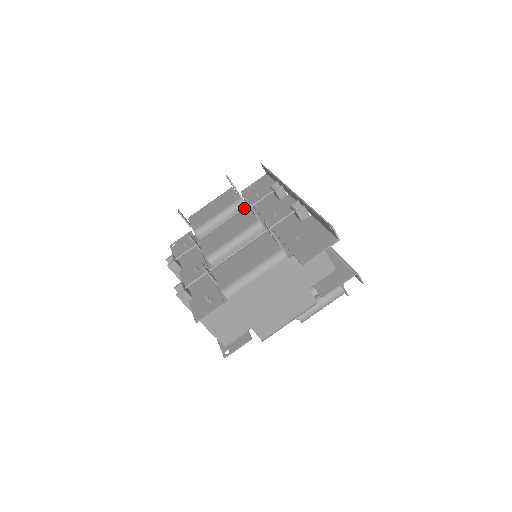
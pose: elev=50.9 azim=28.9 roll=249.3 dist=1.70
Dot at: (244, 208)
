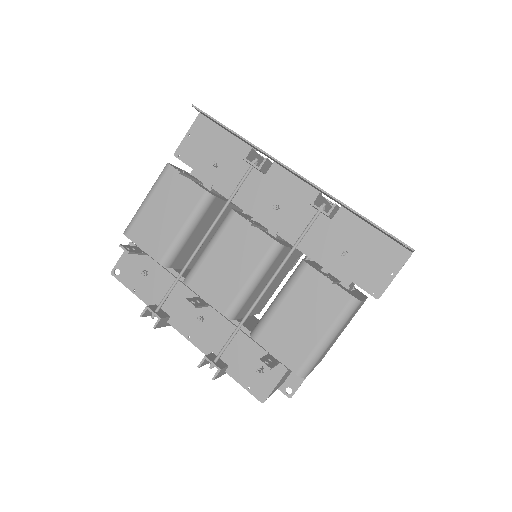
Dot at: (215, 201)
